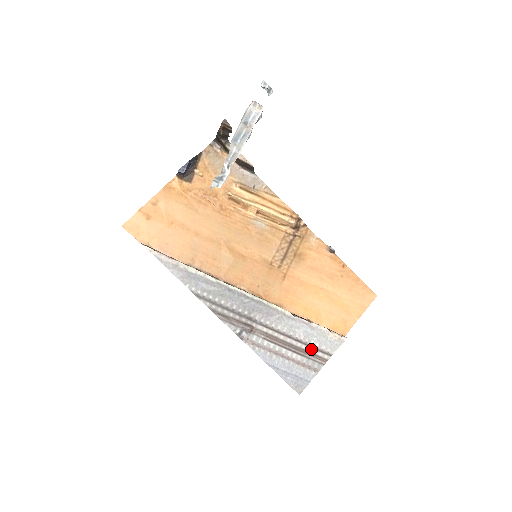
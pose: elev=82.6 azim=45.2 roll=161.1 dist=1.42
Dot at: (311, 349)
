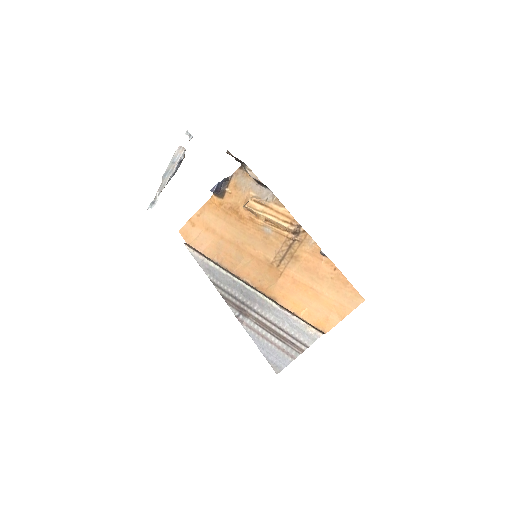
Dot at: (291, 338)
